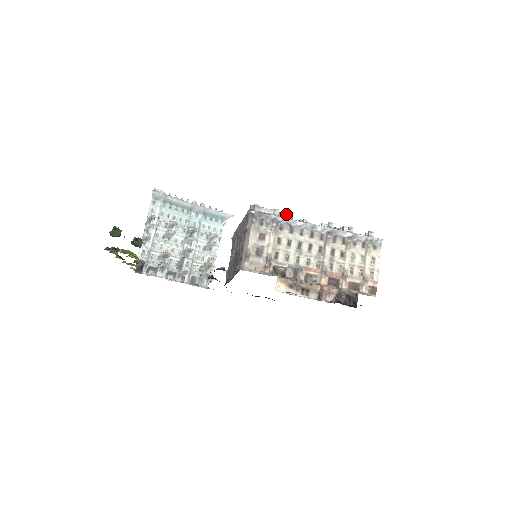
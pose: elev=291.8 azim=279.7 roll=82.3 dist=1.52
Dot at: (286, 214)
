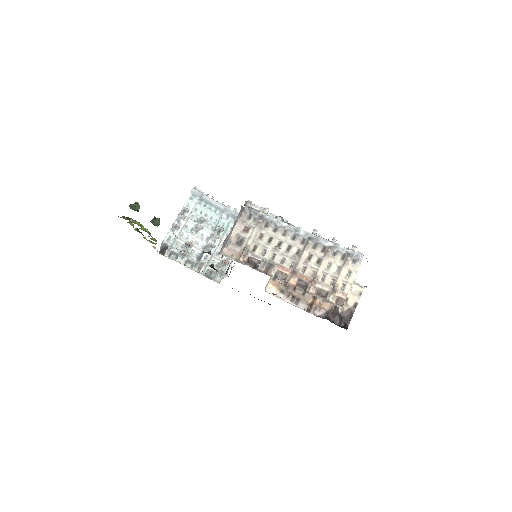
Dot at: occluded
